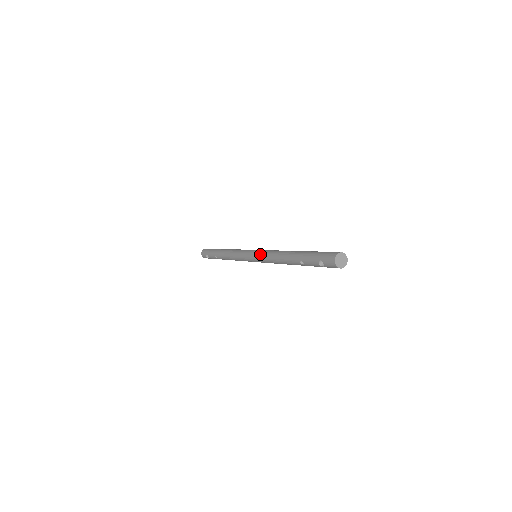
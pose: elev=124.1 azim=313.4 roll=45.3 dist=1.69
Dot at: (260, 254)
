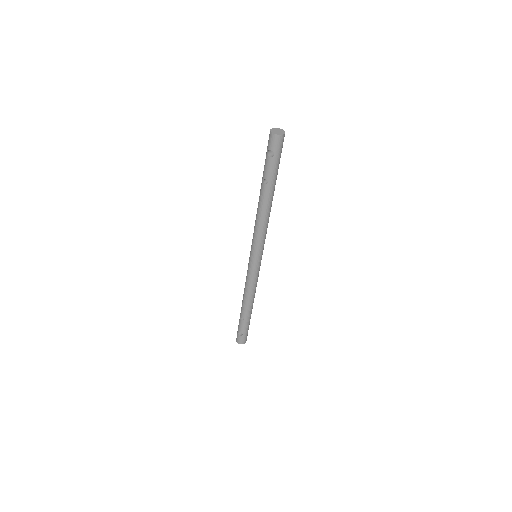
Dot at: (252, 240)
